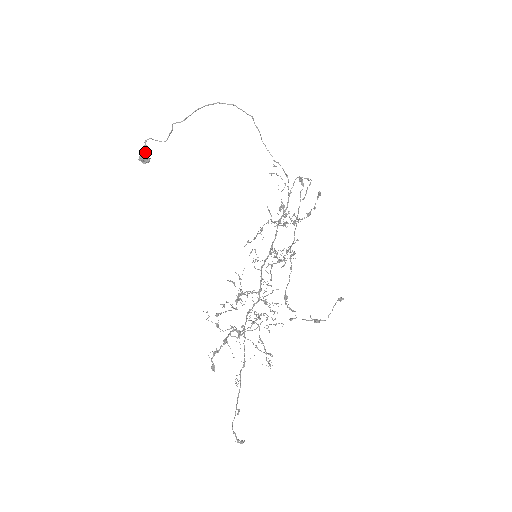
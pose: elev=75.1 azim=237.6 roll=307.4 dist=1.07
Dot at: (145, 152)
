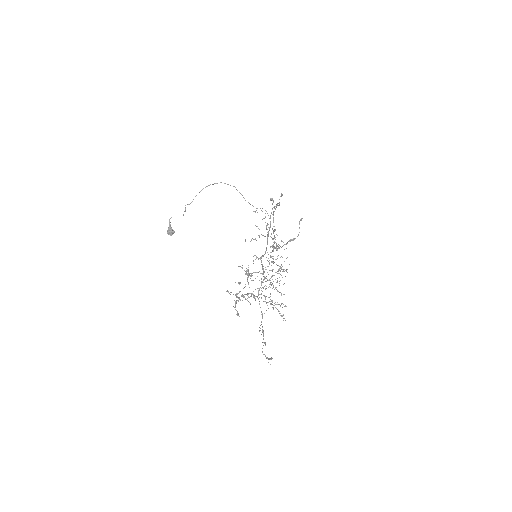
Dot at: (170, 227)
